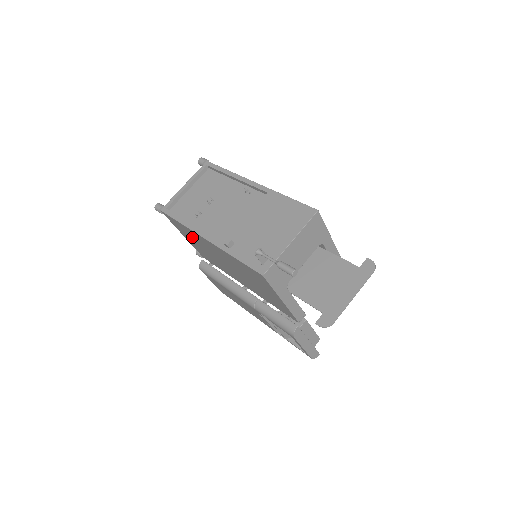
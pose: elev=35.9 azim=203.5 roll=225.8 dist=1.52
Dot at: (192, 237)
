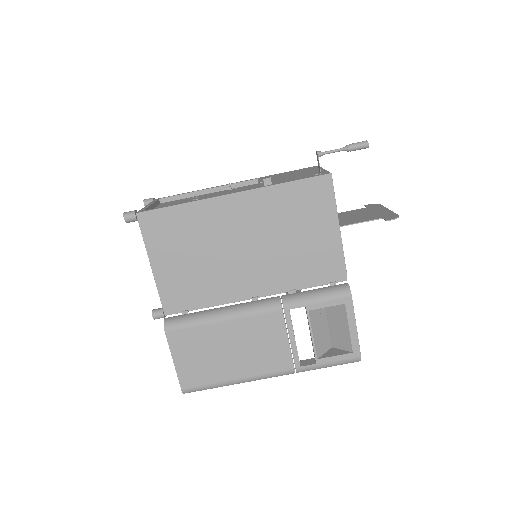
Dot at: (186, 235)
